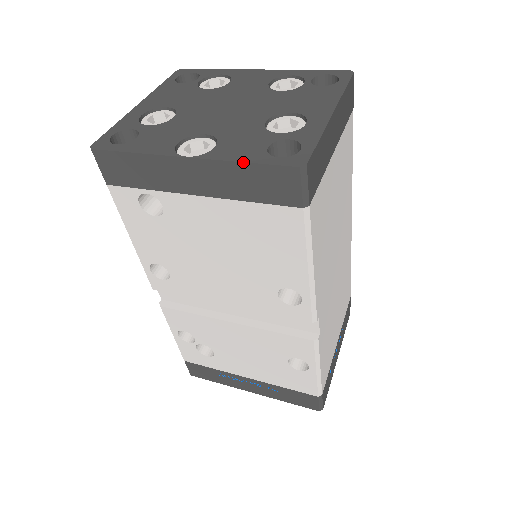
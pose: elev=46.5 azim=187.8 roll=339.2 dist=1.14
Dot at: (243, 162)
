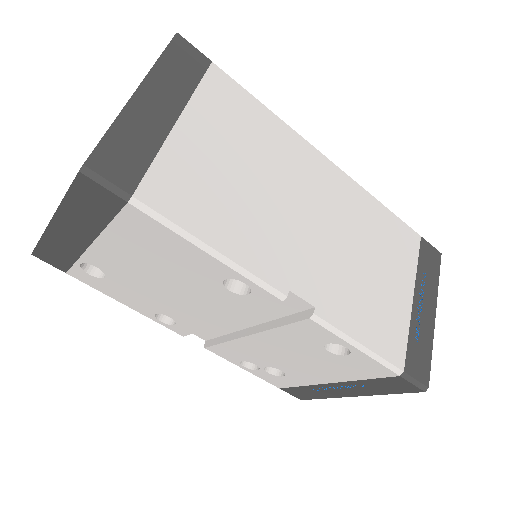
Dot at: (64, 197)
